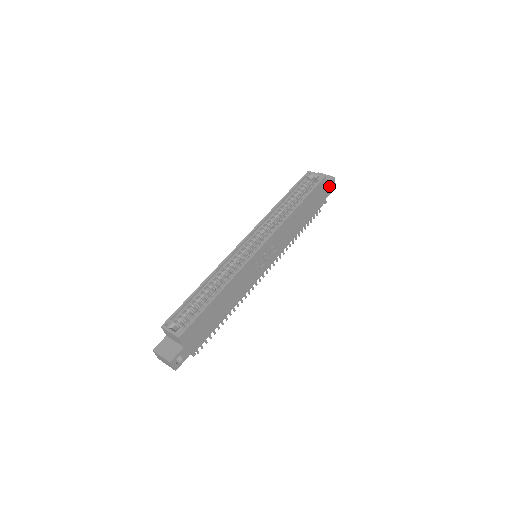
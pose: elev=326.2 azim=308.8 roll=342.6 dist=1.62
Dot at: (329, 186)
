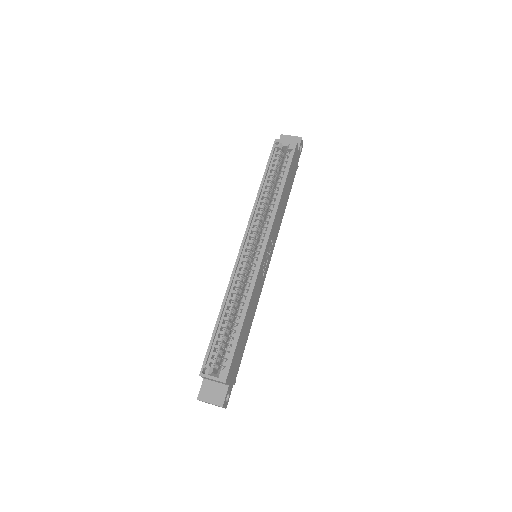
Dot at: (299, 149)
